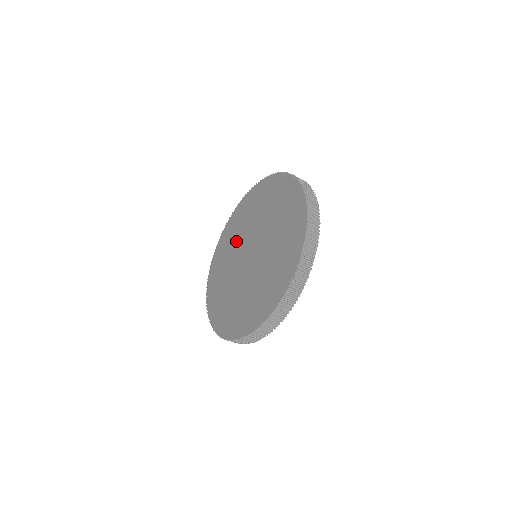
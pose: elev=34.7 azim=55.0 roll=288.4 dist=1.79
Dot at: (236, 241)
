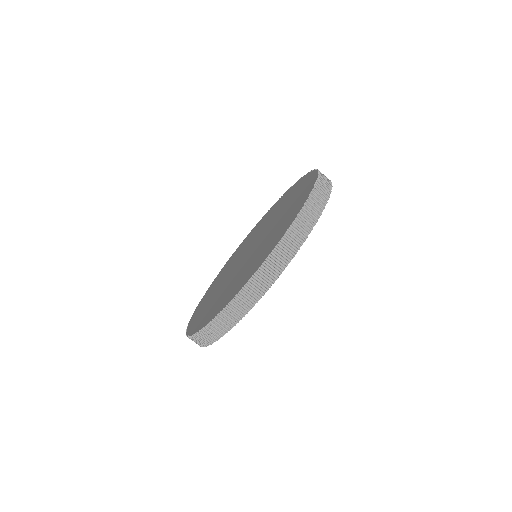
Dot at: (219, 287)
